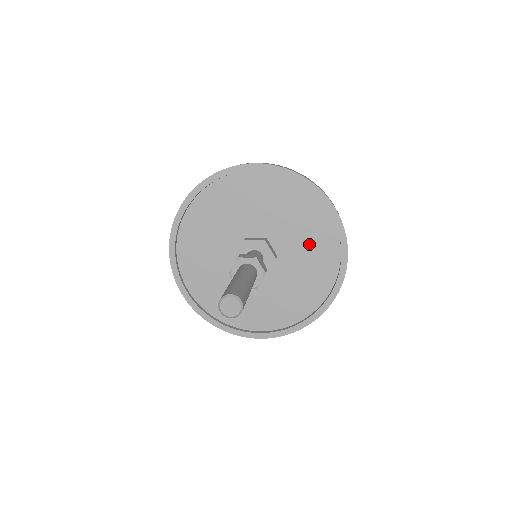
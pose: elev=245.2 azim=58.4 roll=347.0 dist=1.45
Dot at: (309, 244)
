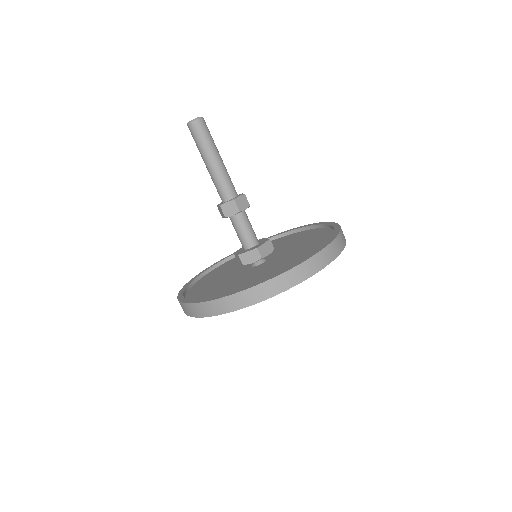
Dot at: (307, 243)
